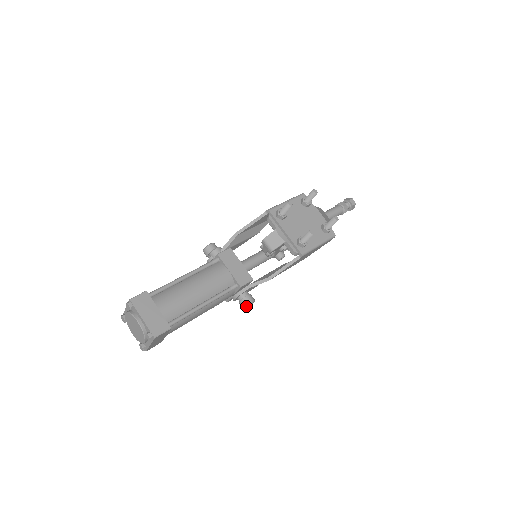
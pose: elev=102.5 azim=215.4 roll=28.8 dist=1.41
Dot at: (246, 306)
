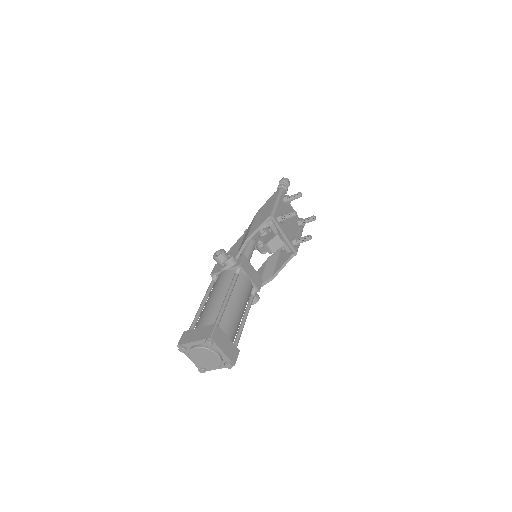
Dot at: (255, 303)
